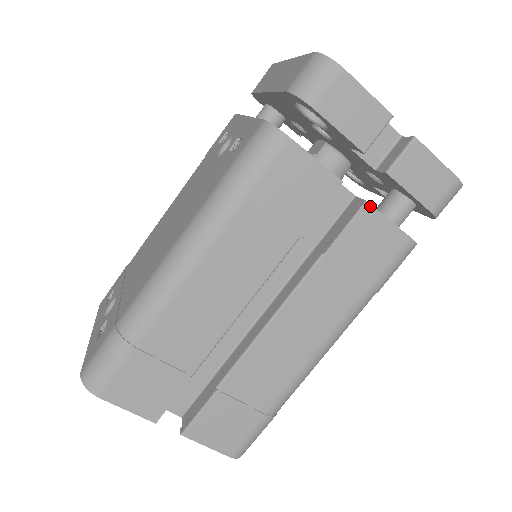
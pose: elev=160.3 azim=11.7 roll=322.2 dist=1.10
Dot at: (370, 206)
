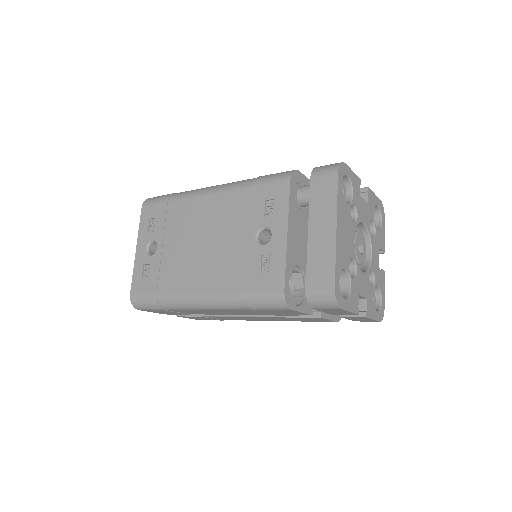
Dot at: (322, 318)
